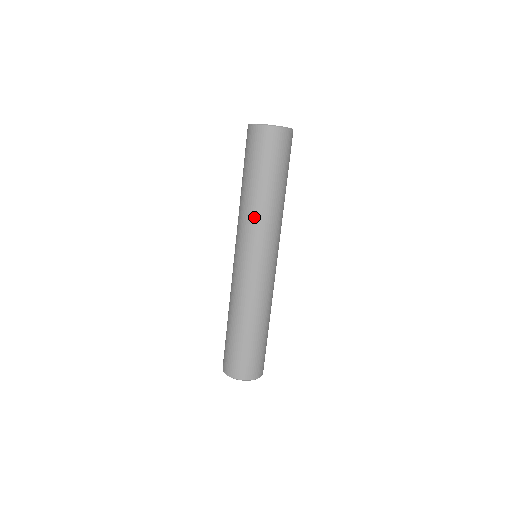
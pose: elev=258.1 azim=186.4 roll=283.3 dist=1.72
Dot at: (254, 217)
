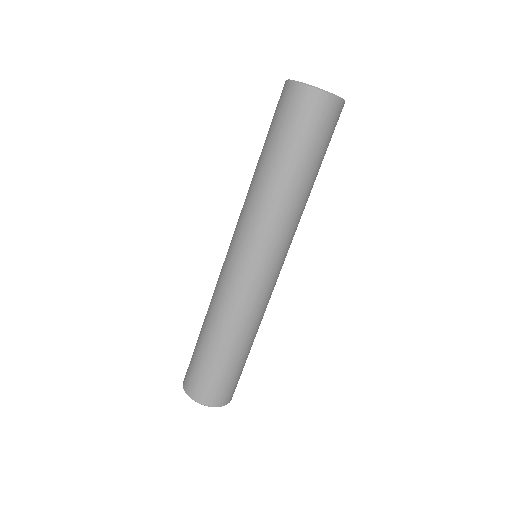
Dot at: (282, 213)
